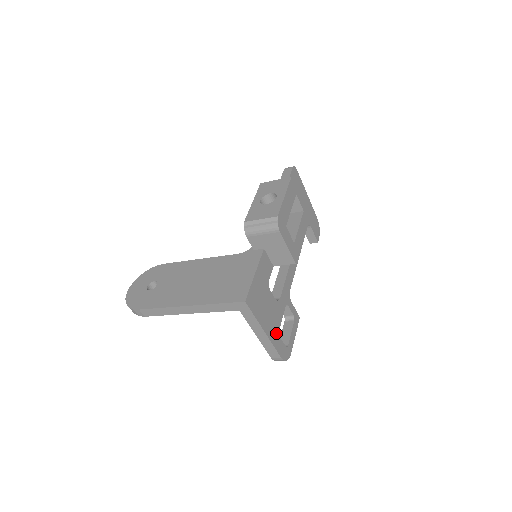
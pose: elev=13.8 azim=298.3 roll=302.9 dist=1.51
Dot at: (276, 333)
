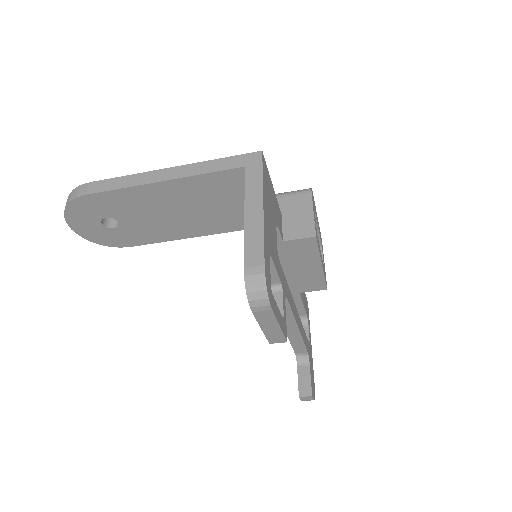
Dot at: (269, 246)
